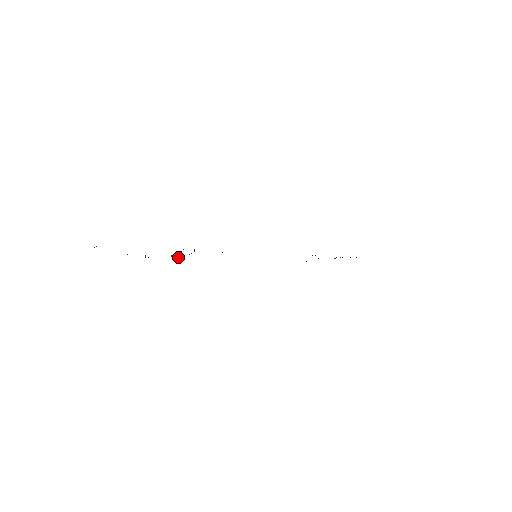
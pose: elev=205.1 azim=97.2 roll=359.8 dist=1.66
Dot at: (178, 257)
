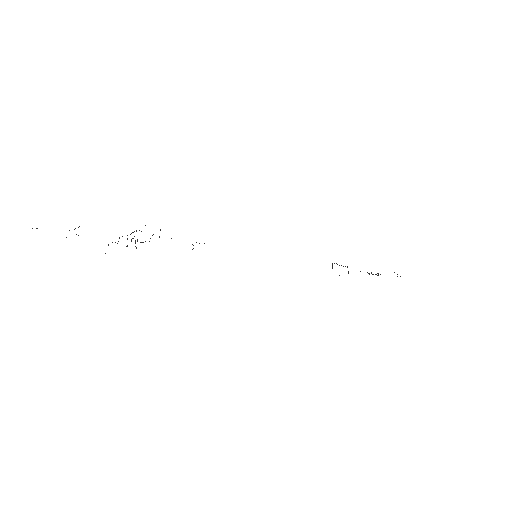
Dot at: occluded
